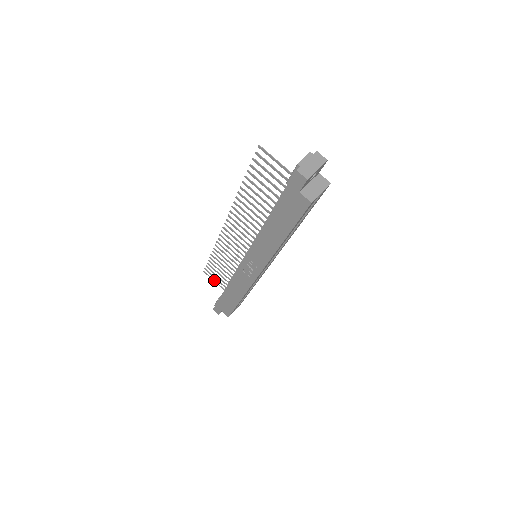
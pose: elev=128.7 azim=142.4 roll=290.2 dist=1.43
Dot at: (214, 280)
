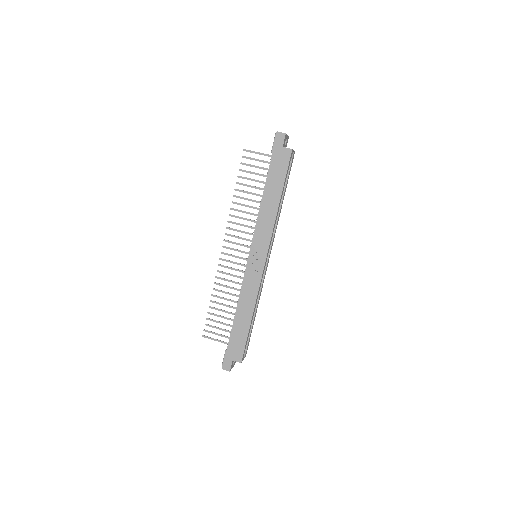
Dot at: (215, 339)
